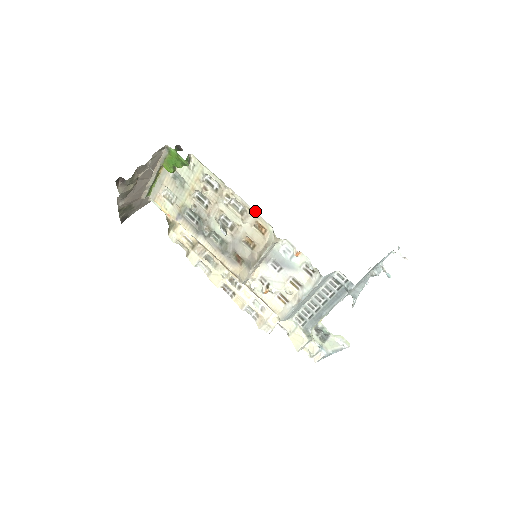
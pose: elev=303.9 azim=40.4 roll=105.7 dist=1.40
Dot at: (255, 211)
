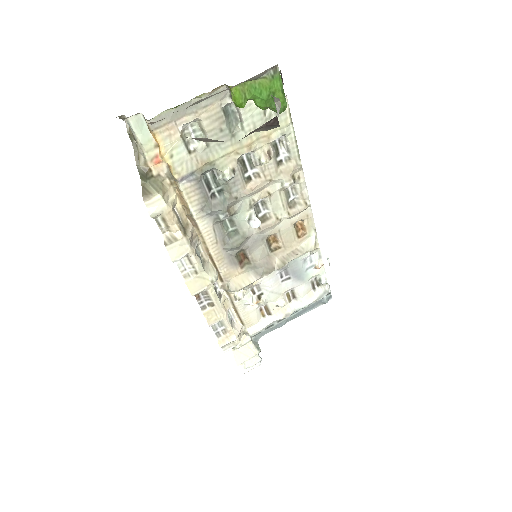
Dot at: occluded
